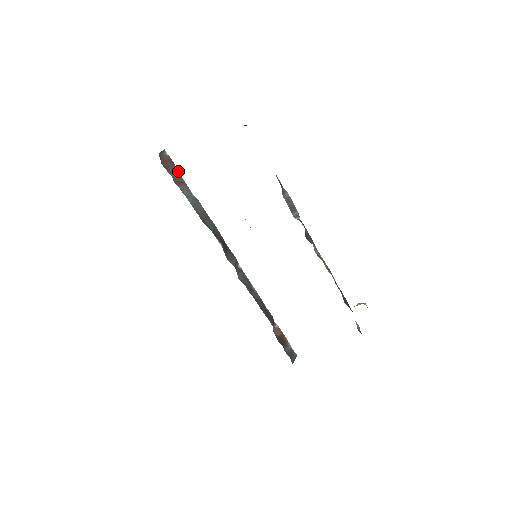
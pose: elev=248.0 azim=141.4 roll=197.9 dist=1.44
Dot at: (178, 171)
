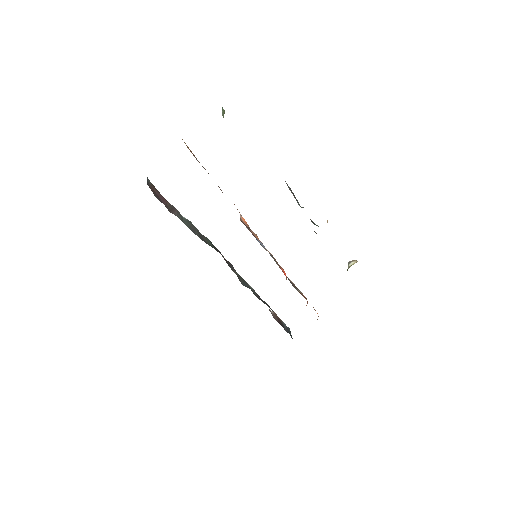
Dot at: (162, 196)
